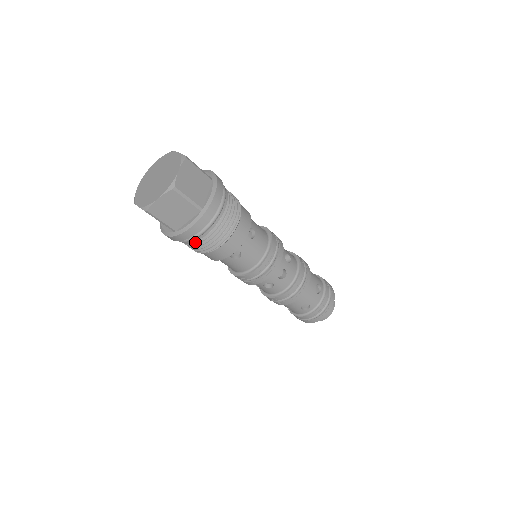
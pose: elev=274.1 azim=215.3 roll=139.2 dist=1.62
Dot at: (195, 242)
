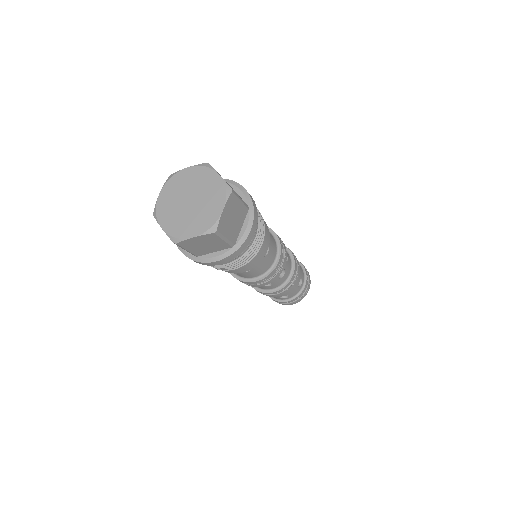
Dot at: (245, 251)
